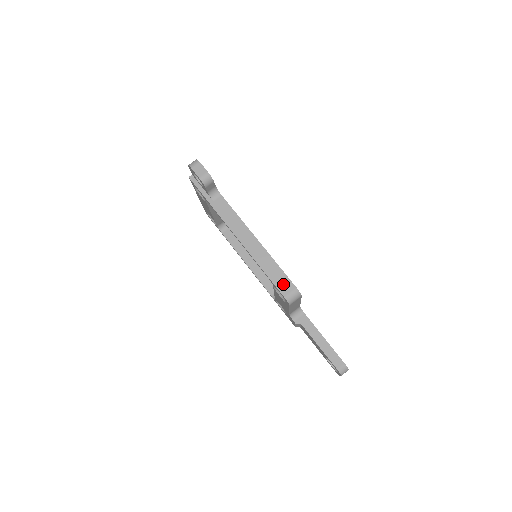
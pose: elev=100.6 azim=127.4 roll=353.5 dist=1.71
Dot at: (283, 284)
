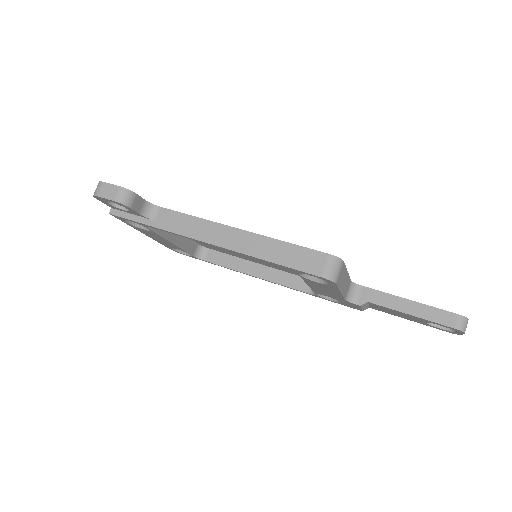
Dot at: (308, 261)
